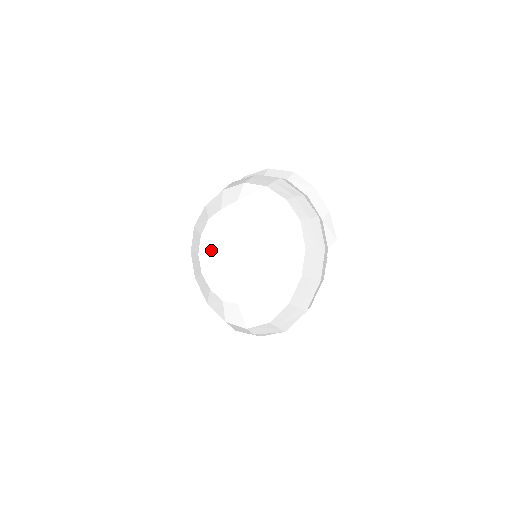
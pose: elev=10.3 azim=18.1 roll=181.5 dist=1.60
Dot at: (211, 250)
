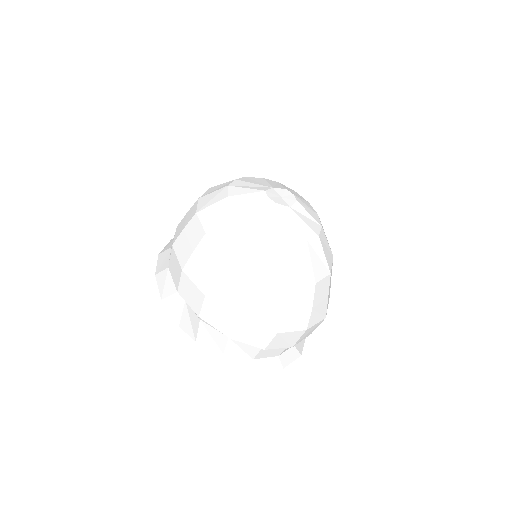
Dot at: (253, 198)
